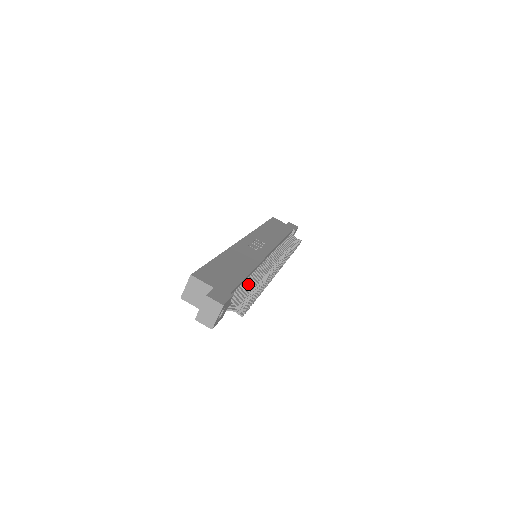
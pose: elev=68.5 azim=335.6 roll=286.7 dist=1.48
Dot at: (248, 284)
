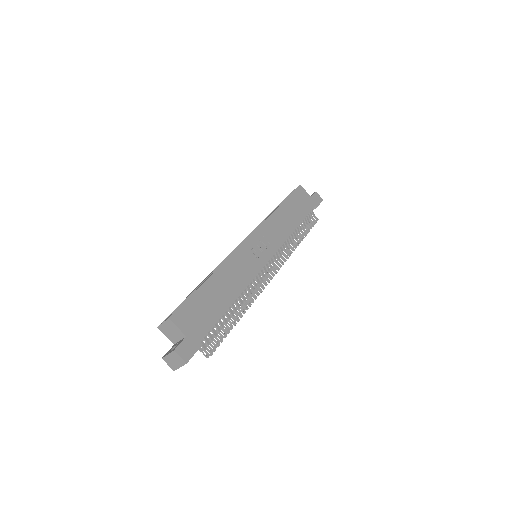
Dot at: (227, 315)
